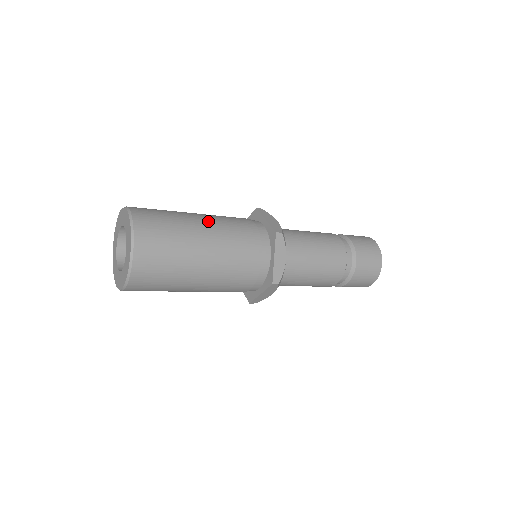
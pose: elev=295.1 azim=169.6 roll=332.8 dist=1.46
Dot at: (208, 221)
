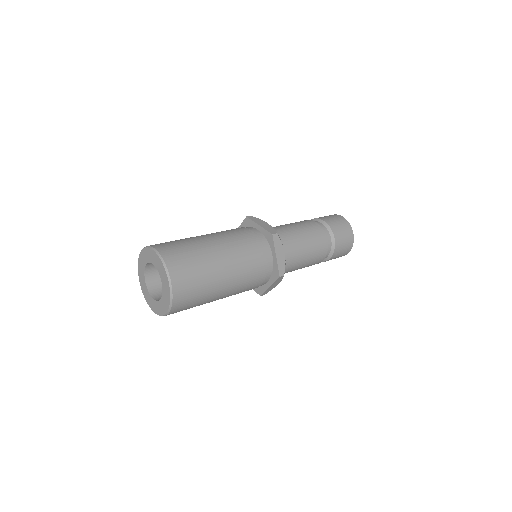
Dot at: (217, 240)
